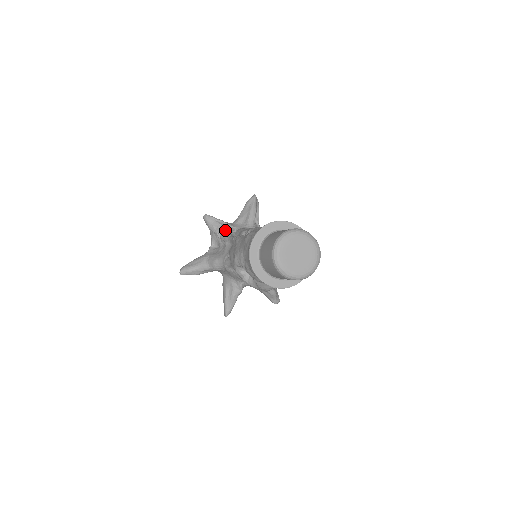
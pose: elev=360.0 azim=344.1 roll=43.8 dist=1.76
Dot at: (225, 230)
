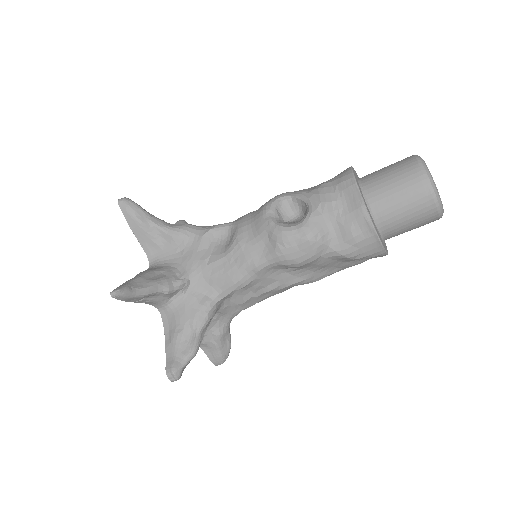
Dot at: occluded
